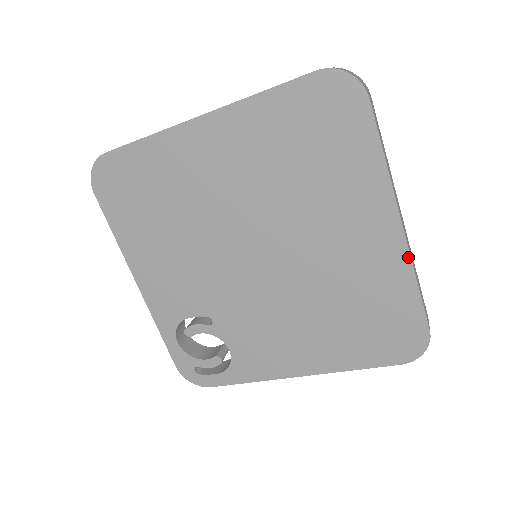
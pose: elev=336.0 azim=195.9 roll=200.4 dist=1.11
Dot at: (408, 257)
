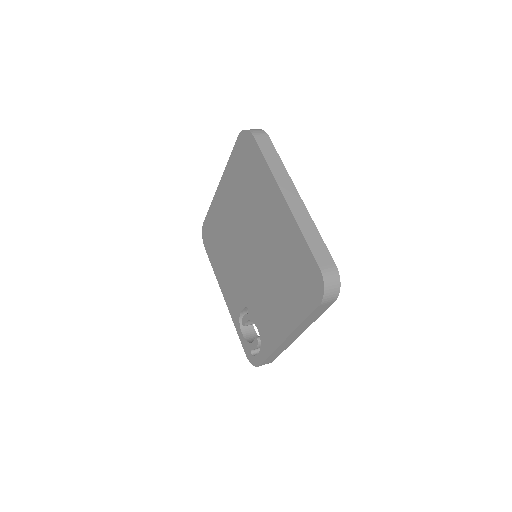
Dot at: (293, 217)
